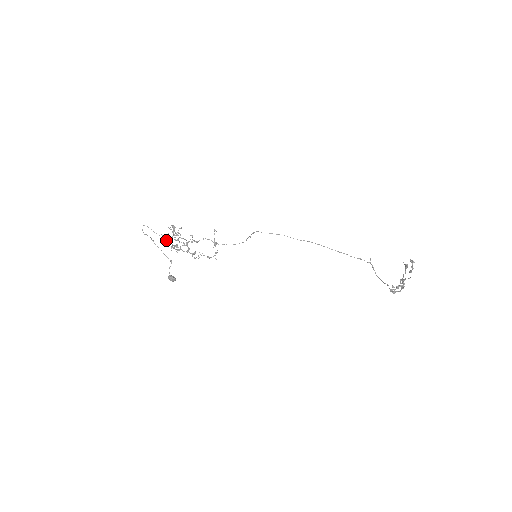
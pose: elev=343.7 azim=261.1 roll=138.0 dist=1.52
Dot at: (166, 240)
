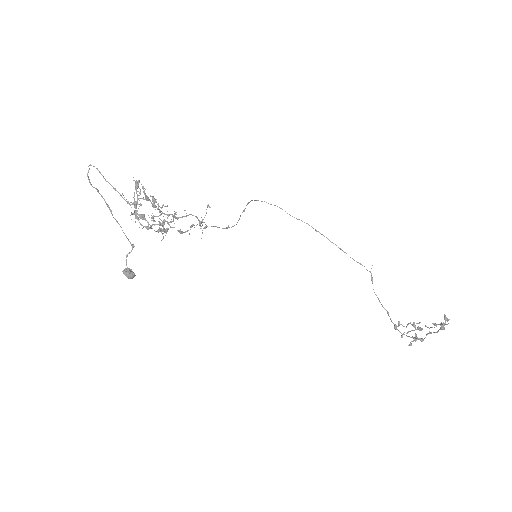
Dot at: occluded
